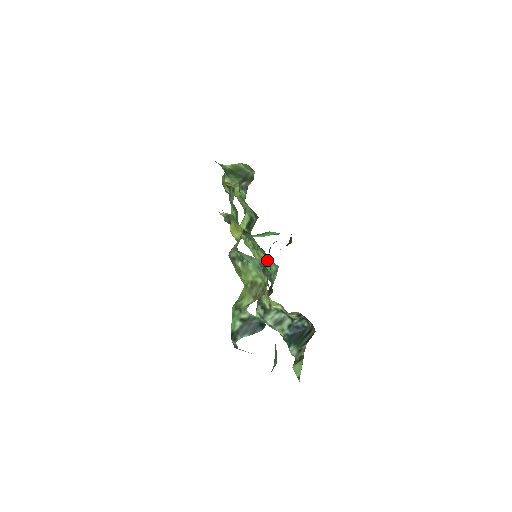
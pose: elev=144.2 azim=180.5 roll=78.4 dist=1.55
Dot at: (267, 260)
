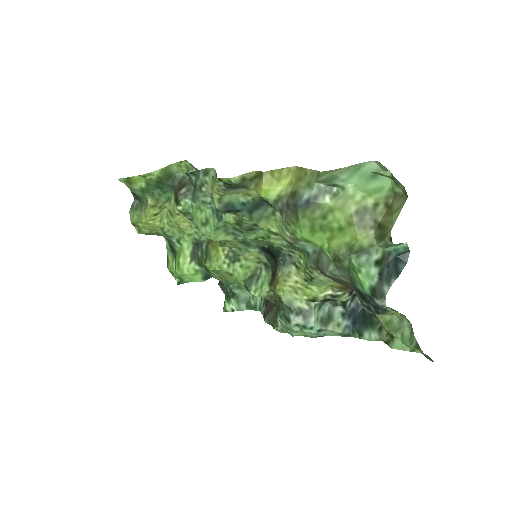
Dot at: (256, 268)
